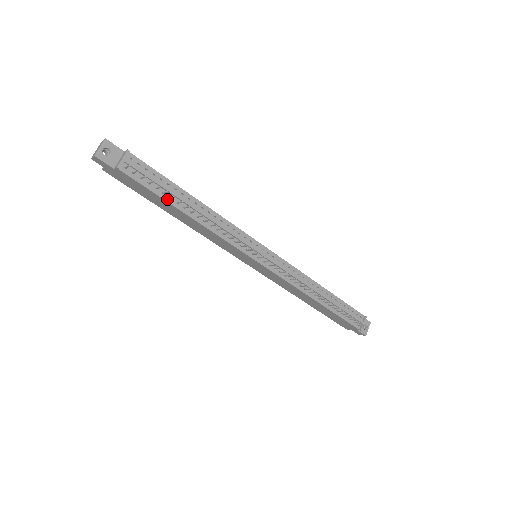
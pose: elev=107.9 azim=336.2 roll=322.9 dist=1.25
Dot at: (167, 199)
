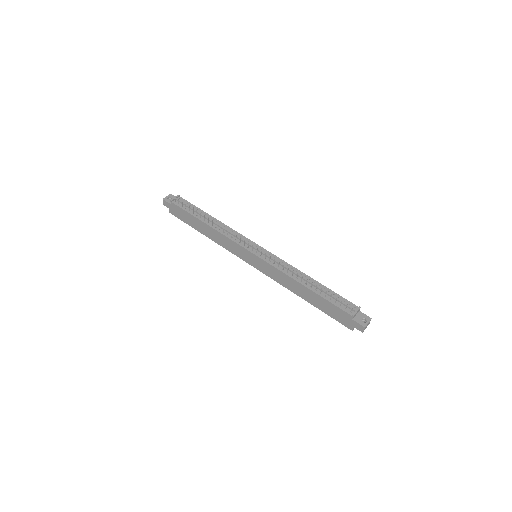
Dot at: (195, 216)
